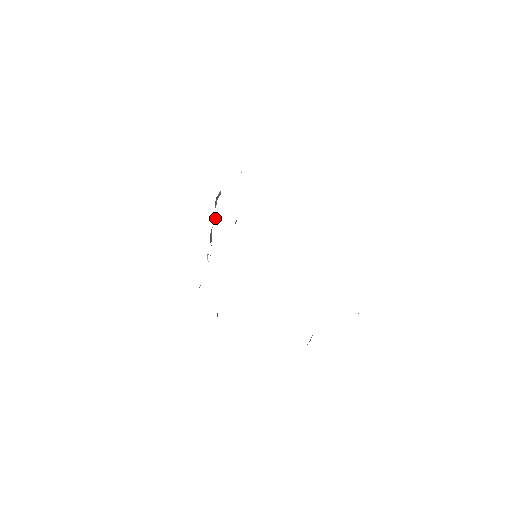
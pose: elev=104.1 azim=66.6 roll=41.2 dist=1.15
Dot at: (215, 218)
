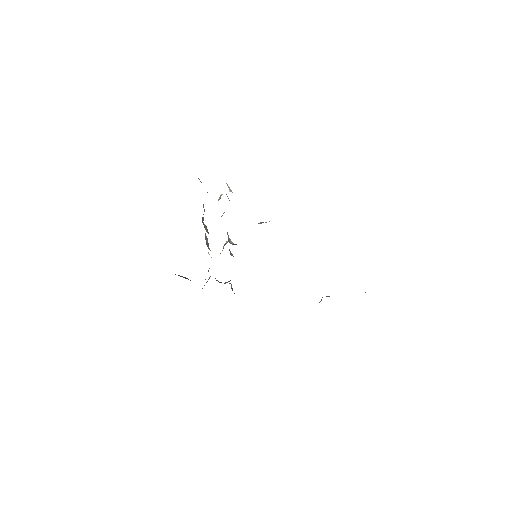
Dot at: (206, 231)
